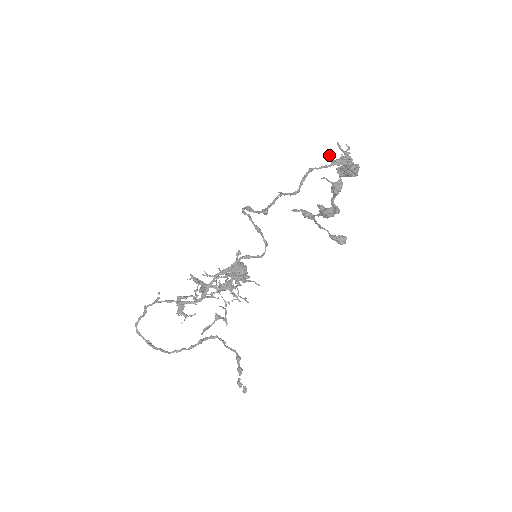
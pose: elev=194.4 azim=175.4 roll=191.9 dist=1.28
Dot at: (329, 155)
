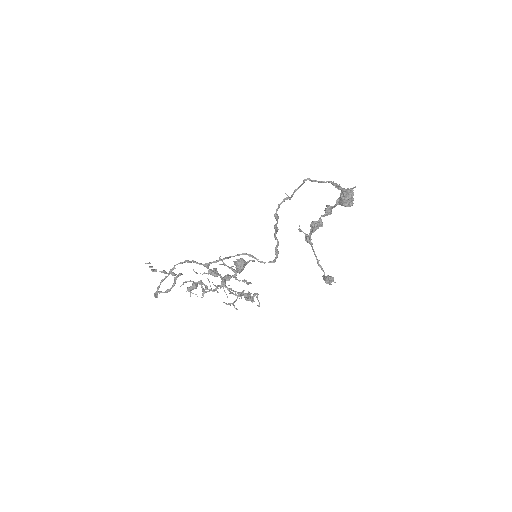
Dot at: (333, 181)
